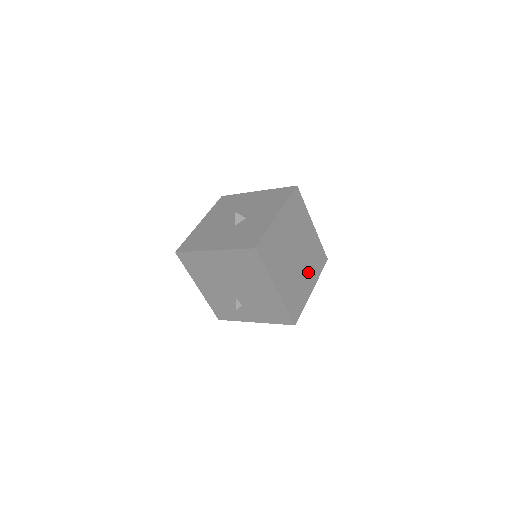
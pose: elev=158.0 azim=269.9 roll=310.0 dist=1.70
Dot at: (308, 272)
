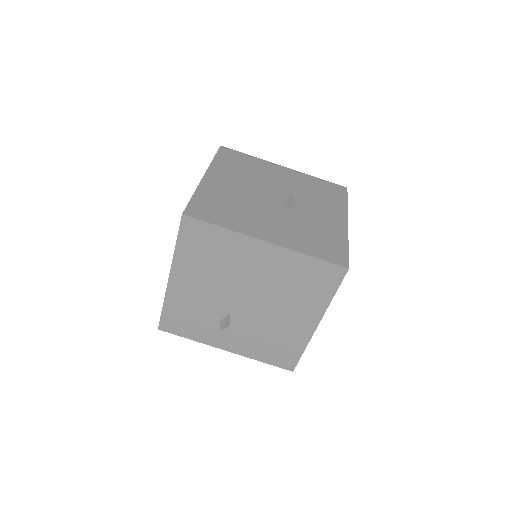
Dot at: occluded
